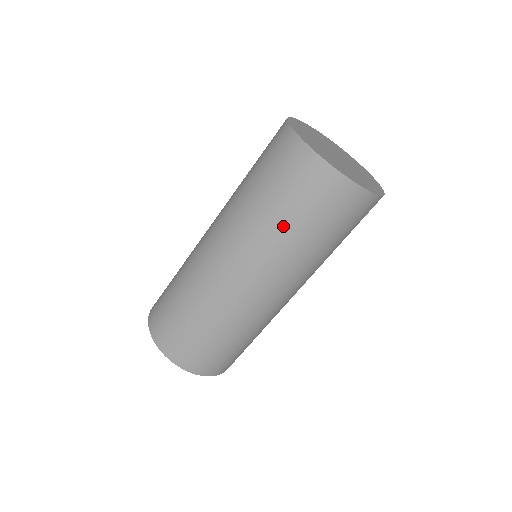
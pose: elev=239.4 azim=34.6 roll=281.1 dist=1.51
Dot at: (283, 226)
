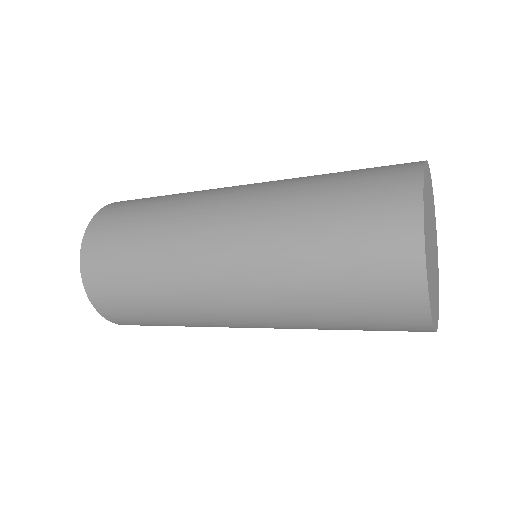
Dot at: occluded
